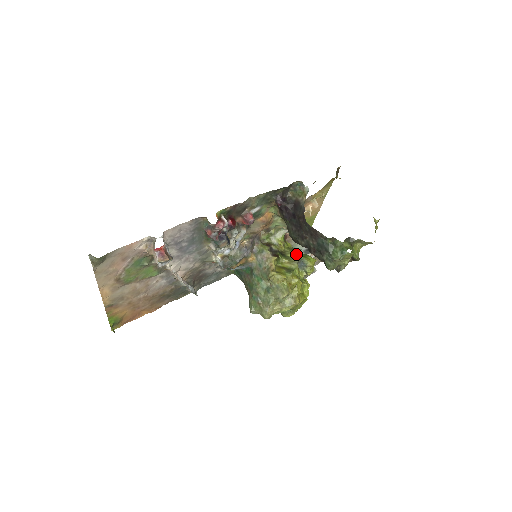
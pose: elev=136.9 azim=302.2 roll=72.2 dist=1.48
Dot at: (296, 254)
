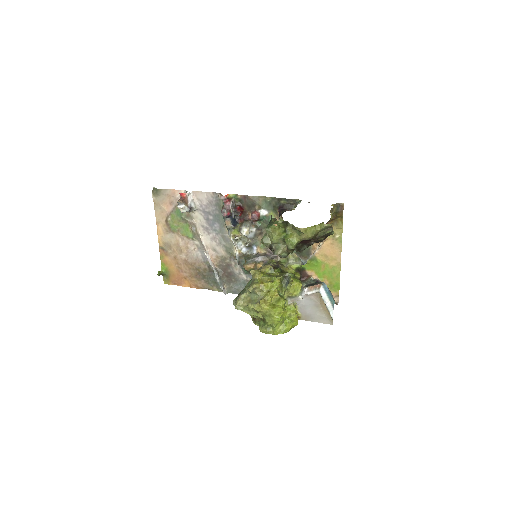
Dot at: occluded
